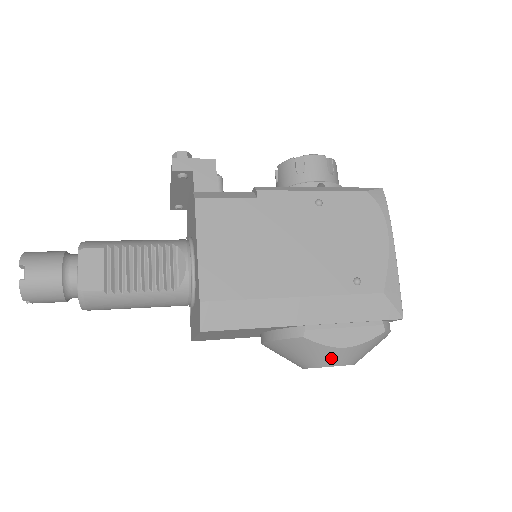
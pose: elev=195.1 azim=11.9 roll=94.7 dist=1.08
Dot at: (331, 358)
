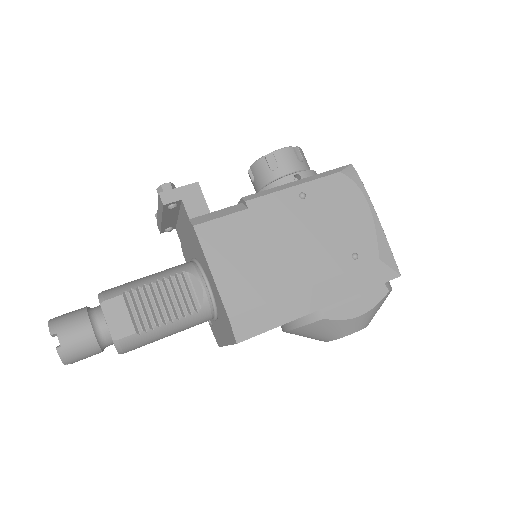
Dot at: (350, 328)
